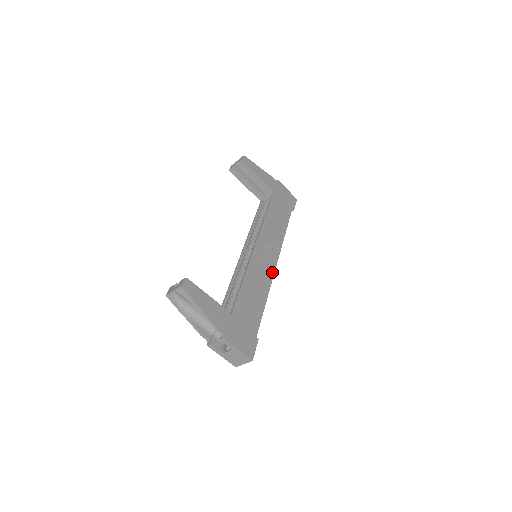
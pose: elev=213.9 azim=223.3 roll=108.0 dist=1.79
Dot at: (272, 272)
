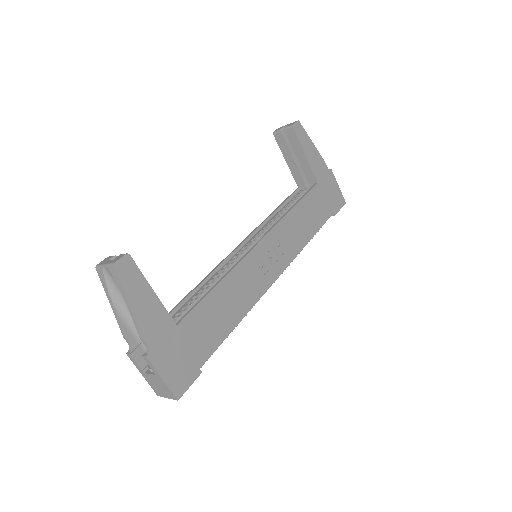
Dot at: (266, 286)
